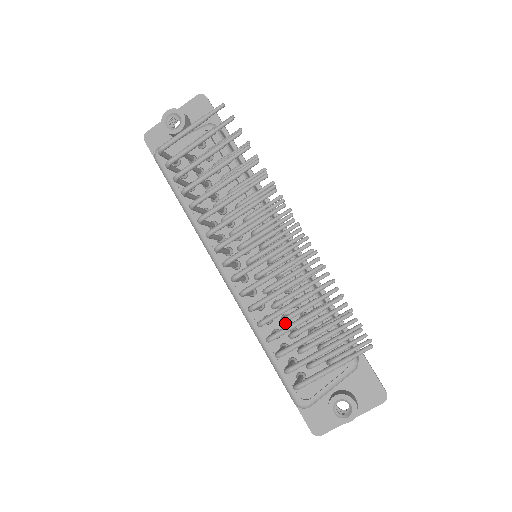
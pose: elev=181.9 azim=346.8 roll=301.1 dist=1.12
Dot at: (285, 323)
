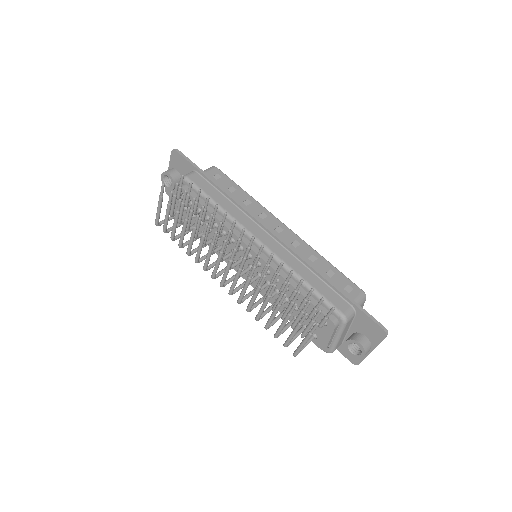
Dot at: (287, 303)
